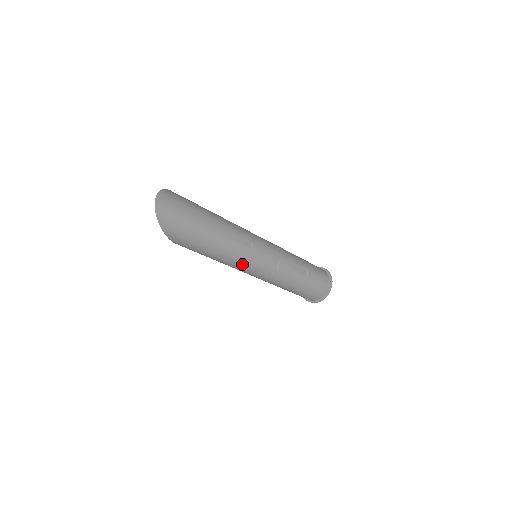
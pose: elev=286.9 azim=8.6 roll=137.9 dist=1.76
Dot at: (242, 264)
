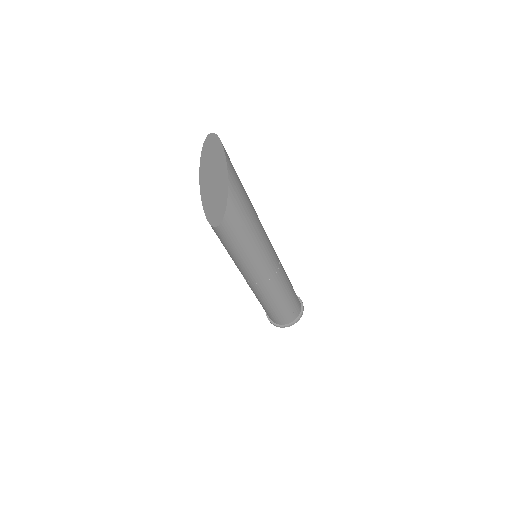
Dot at: (265, 244)
